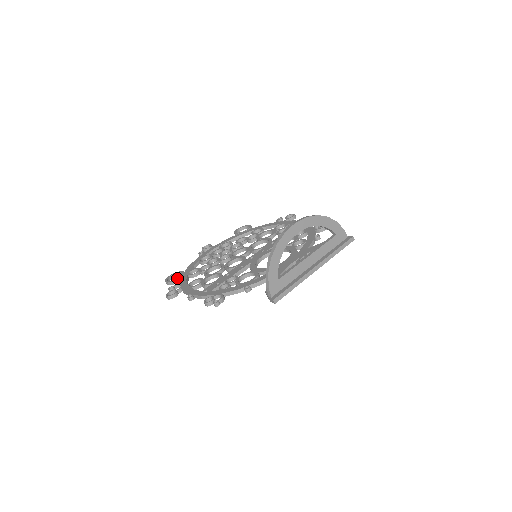
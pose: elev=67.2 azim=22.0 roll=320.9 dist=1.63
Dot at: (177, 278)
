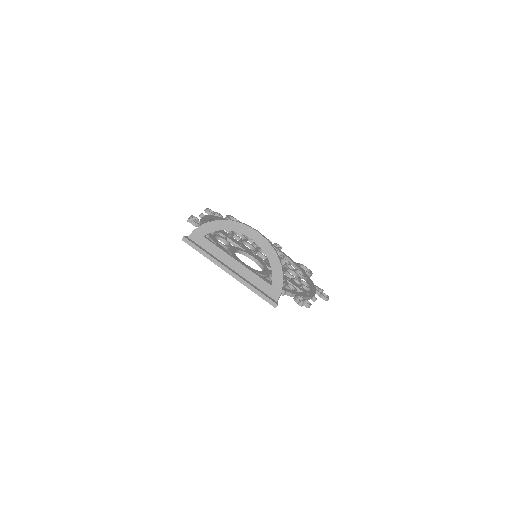
Dot at: occluded
